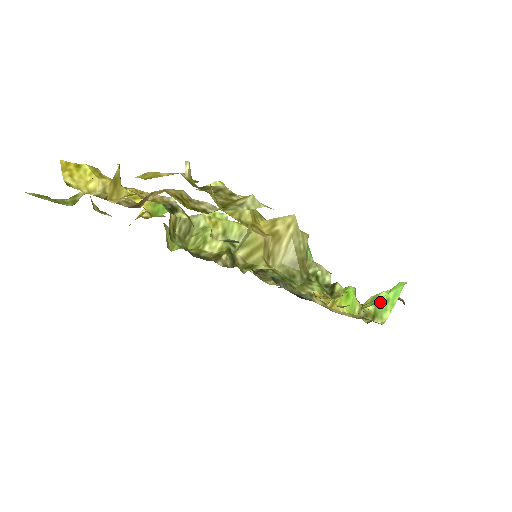
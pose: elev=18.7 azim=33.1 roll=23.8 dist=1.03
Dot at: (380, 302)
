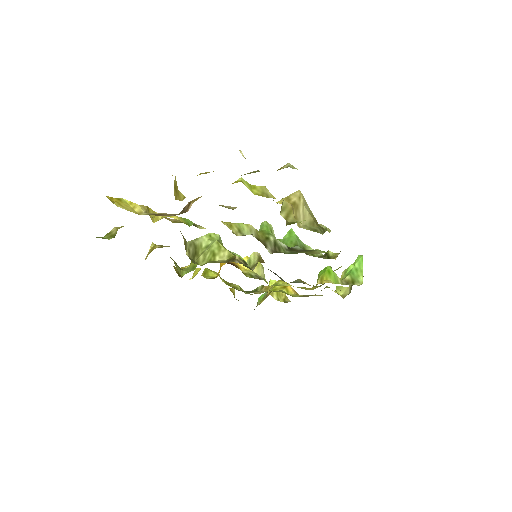
Dot at: (352, 272)
